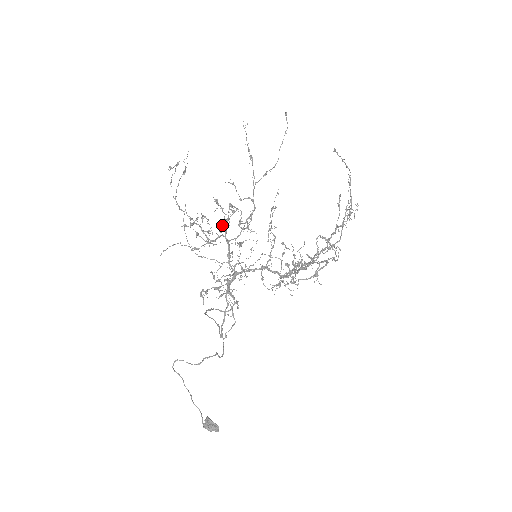
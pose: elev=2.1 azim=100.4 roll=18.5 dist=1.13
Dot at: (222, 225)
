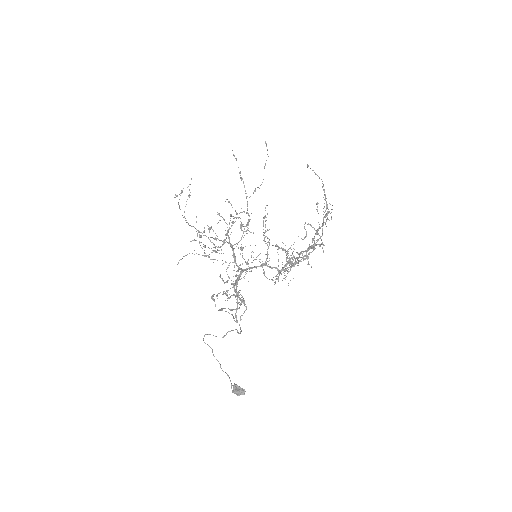
Dot at: (226, 233)
